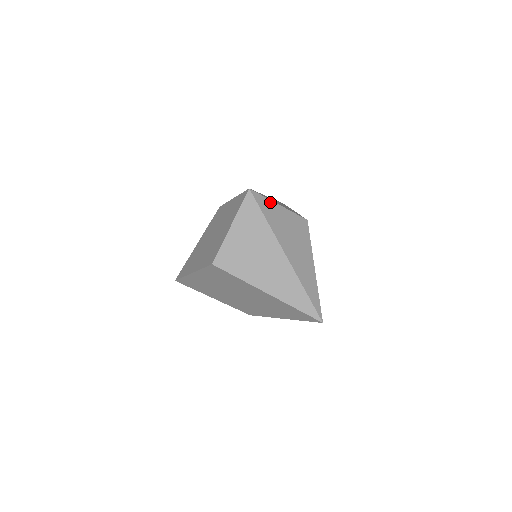
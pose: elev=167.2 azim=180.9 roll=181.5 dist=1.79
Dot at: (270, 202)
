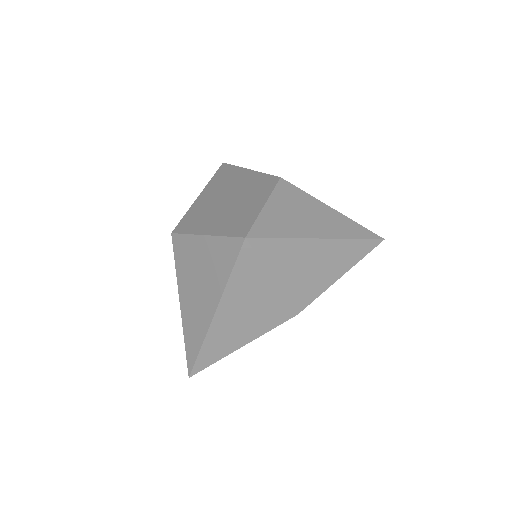
Dot at: (261, 268)
